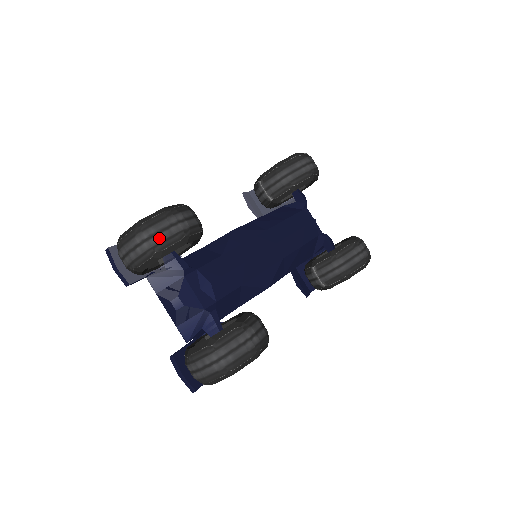
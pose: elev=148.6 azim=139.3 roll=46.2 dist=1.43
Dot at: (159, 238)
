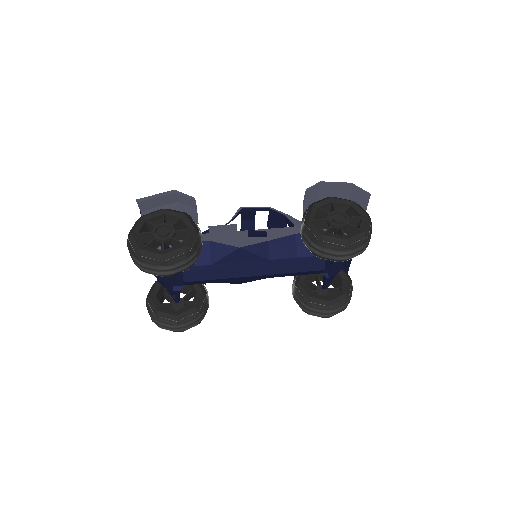
Dot at: (146, 270)
